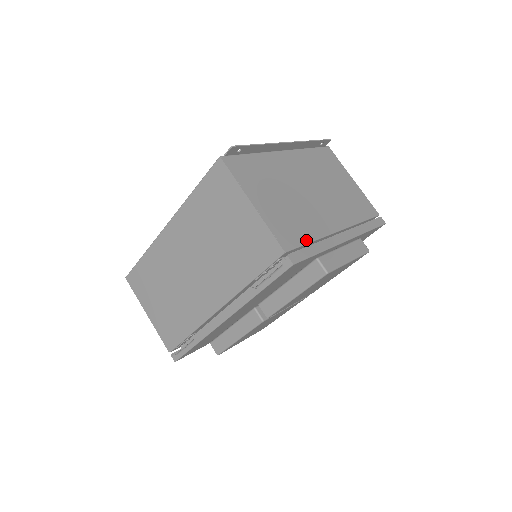
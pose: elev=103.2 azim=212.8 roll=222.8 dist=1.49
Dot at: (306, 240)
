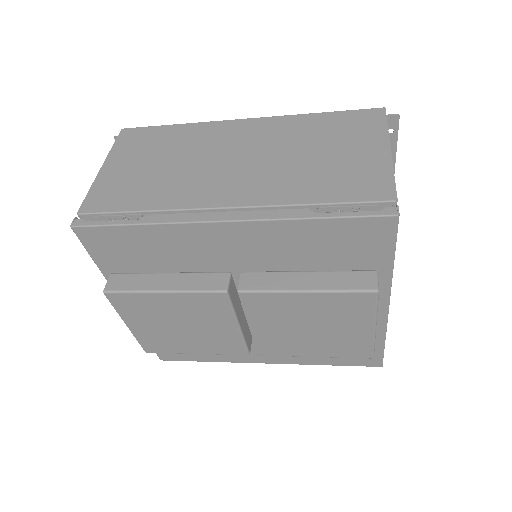
Dot at: occluded
